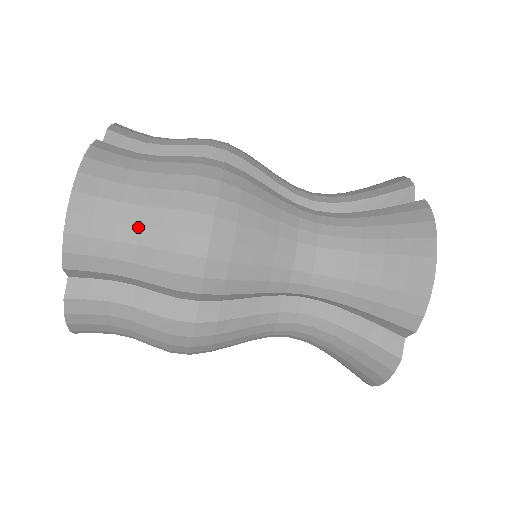
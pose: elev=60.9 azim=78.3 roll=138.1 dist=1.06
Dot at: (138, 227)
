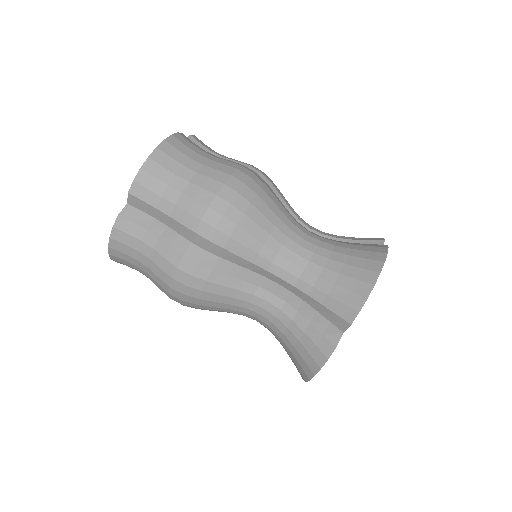
Dot at: (187, 182)
